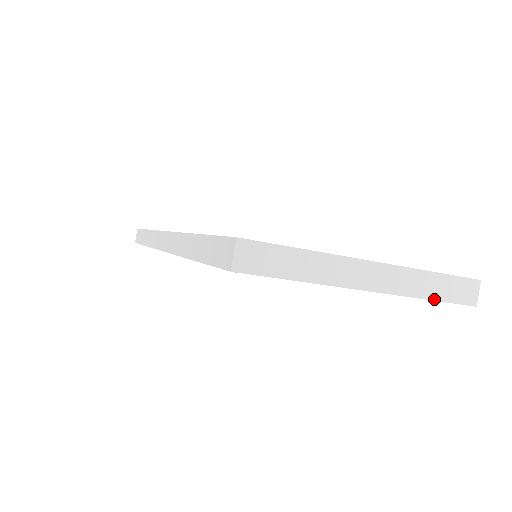
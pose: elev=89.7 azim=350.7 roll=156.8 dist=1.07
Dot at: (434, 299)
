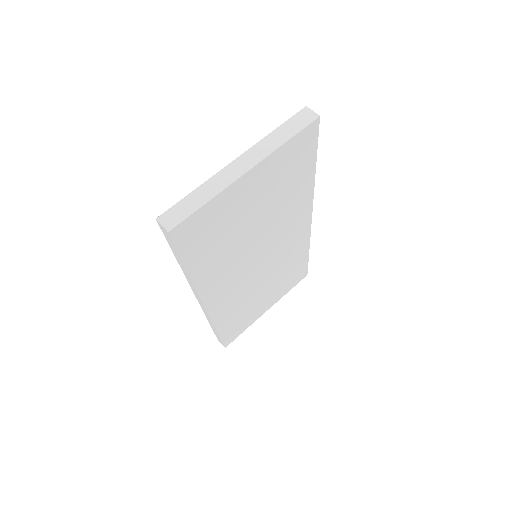
Dot at: (289, 138)
